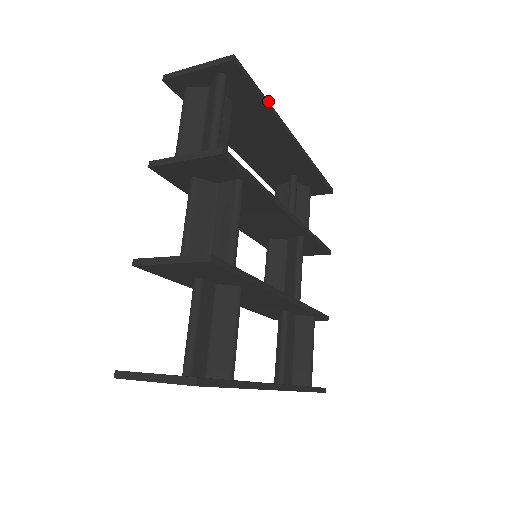
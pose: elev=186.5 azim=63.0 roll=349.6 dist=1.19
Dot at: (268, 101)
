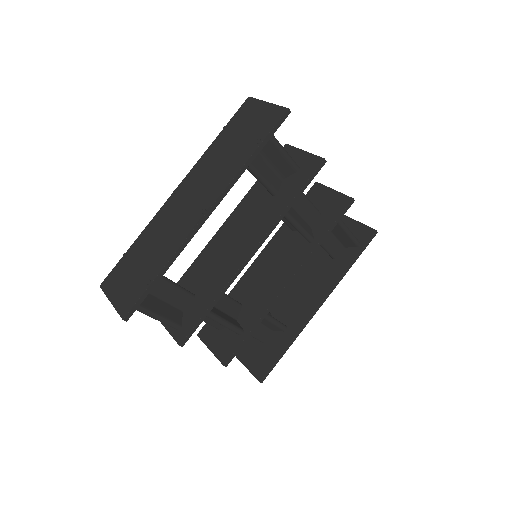
Dot at: (163, 267)
